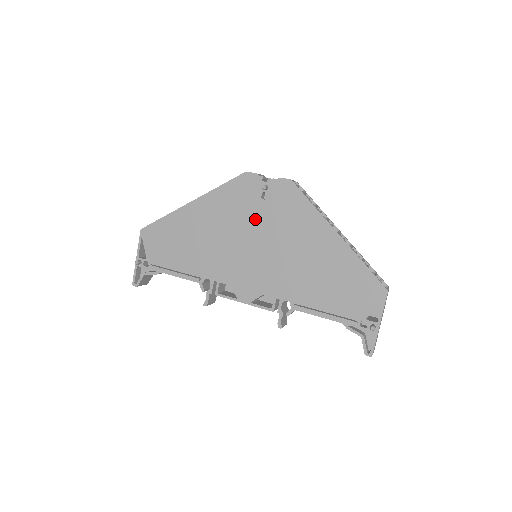
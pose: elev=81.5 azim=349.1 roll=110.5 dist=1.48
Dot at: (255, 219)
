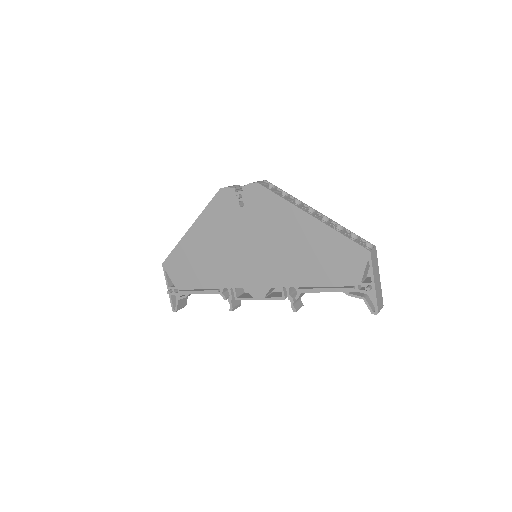
Dot at: (242, 226)
